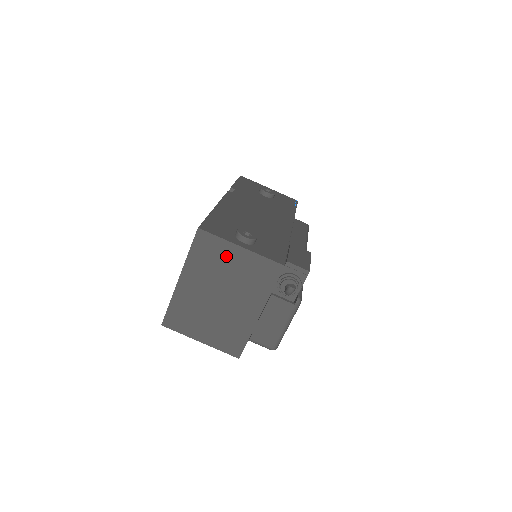
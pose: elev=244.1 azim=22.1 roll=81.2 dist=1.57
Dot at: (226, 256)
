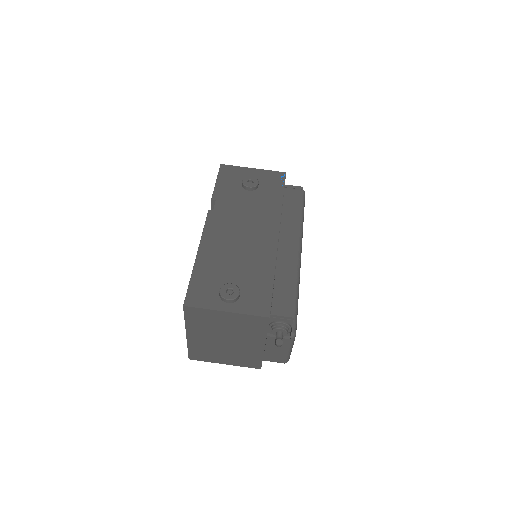
Dot at: (217, 318)
